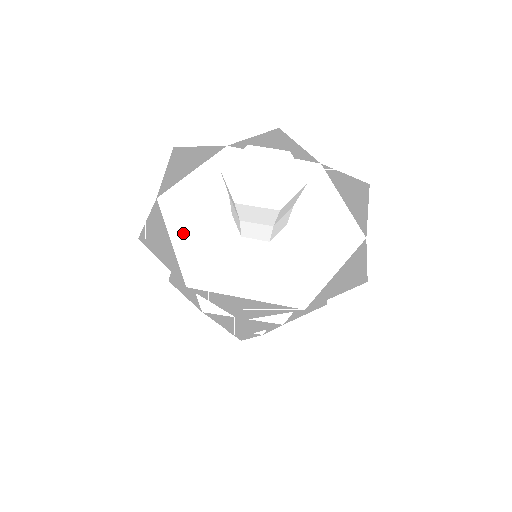
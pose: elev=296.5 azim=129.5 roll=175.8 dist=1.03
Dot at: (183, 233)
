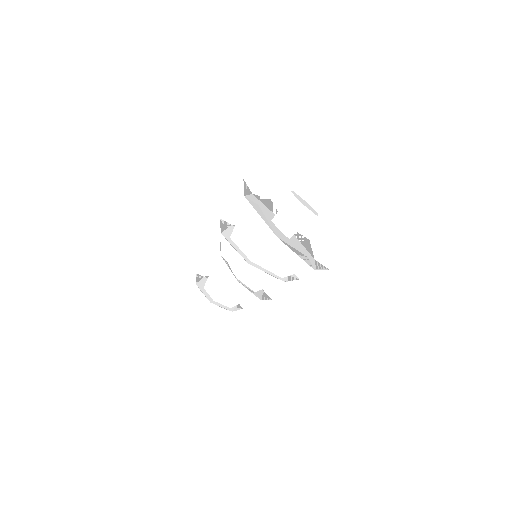
Dot at: (254, 200)
